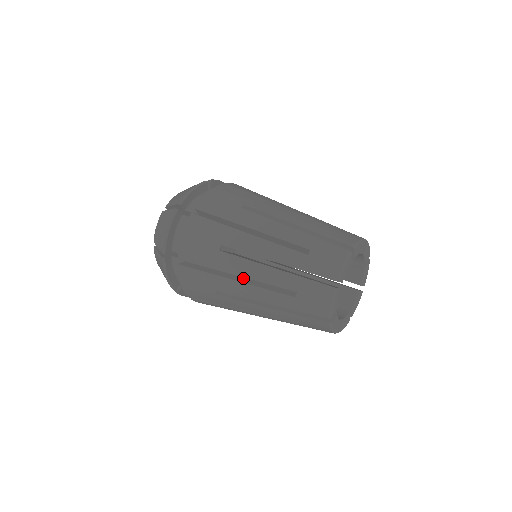
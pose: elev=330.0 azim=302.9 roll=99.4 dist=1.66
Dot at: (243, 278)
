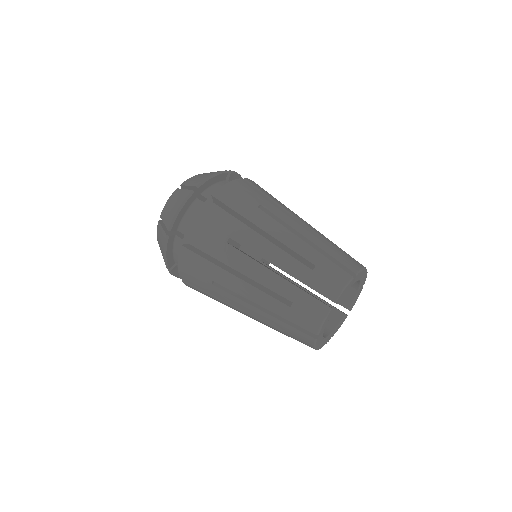
Dot at: occluded
